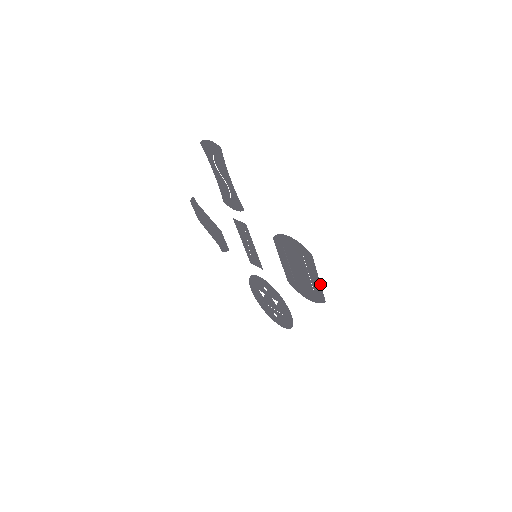
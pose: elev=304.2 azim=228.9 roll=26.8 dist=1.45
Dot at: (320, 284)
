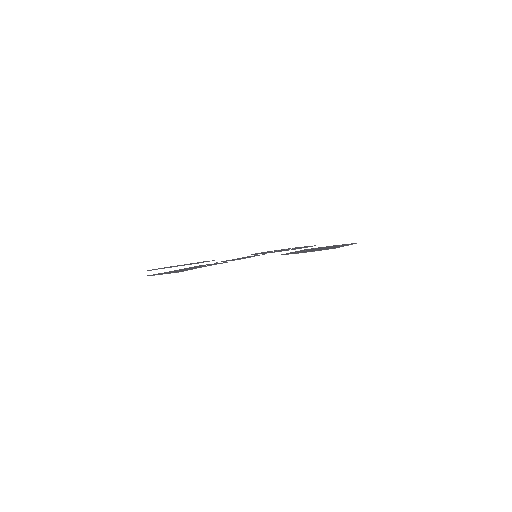
Dot at: occluded
